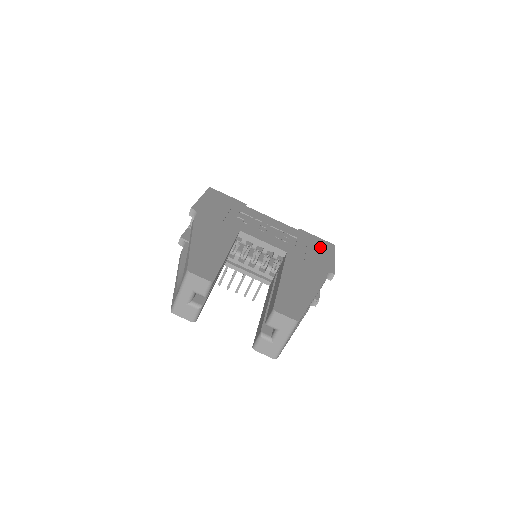
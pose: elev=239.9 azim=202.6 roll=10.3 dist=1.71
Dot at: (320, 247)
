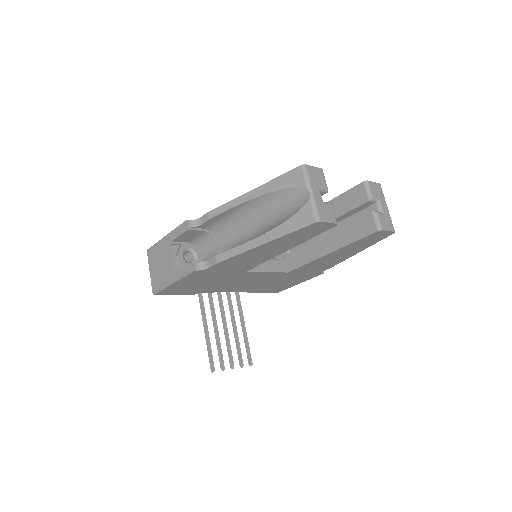
Dot at: occluded
